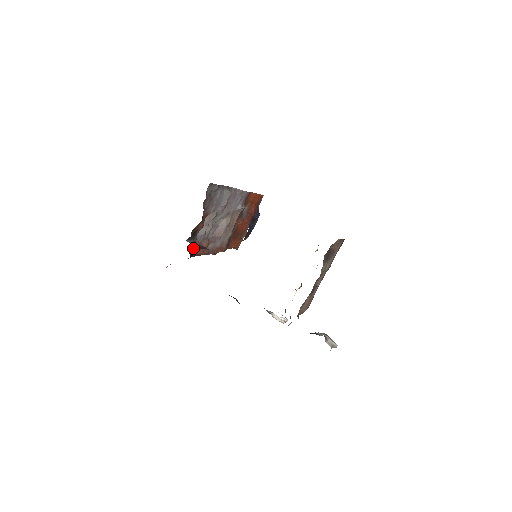
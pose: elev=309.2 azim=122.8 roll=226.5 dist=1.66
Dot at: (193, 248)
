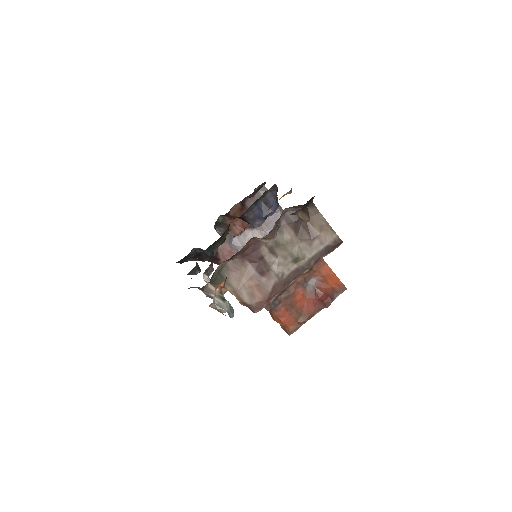
Dot at: (222, 250)
